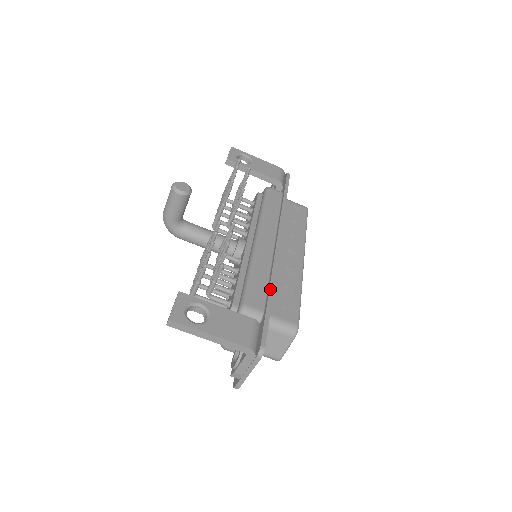
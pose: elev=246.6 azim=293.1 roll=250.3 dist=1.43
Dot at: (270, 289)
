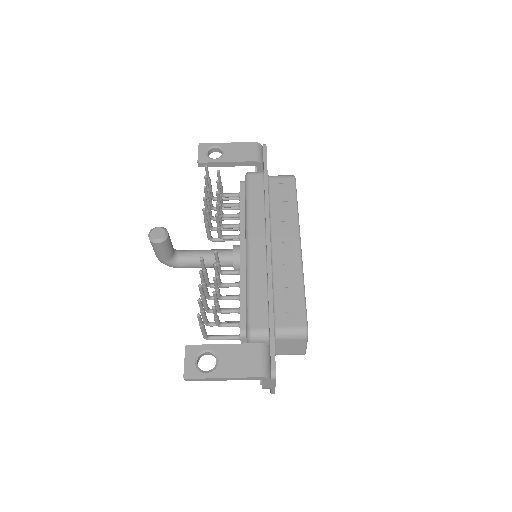
Dot at: (269, 303)
